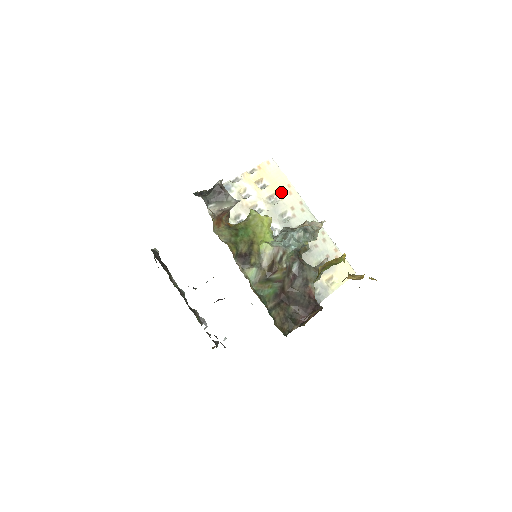
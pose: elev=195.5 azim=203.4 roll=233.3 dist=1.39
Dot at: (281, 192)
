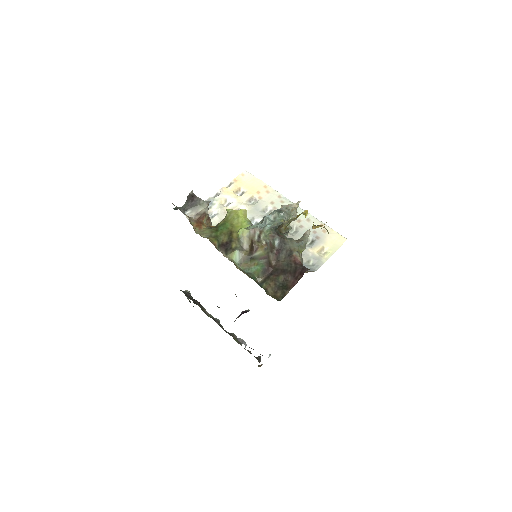
Dot at: (259, 193)
